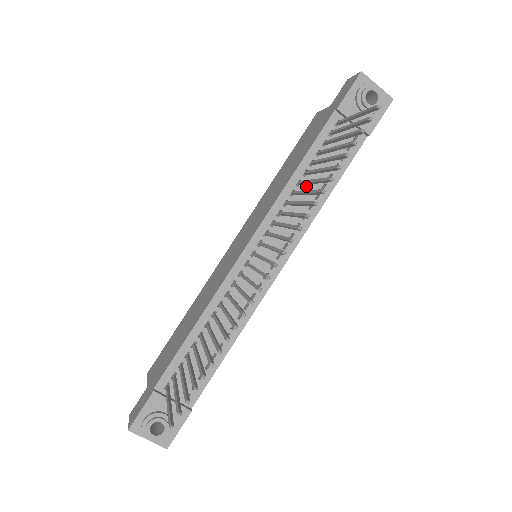
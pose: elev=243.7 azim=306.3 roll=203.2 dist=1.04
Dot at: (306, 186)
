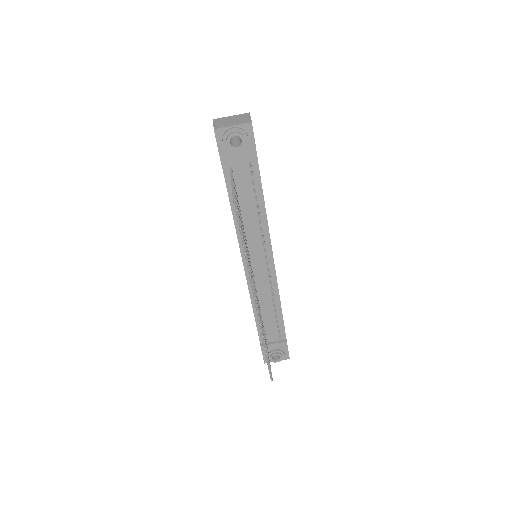
Dot at: (246, 215)
